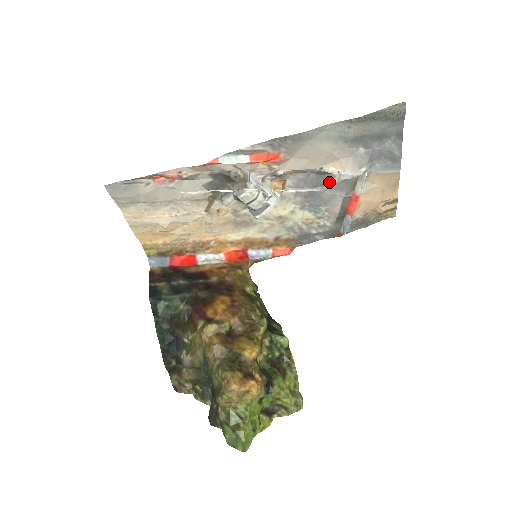
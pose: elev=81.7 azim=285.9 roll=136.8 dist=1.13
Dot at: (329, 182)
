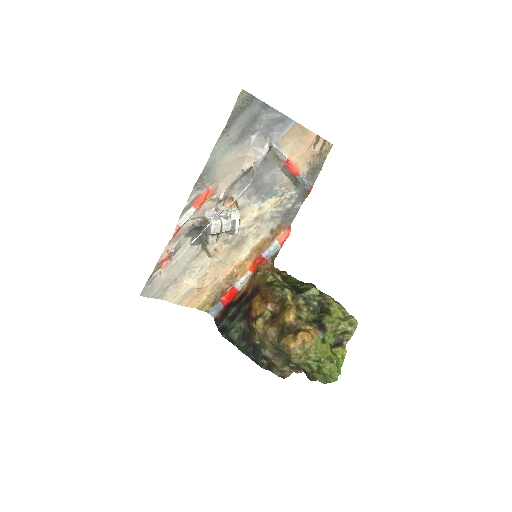
Dot at: (259, 172)
